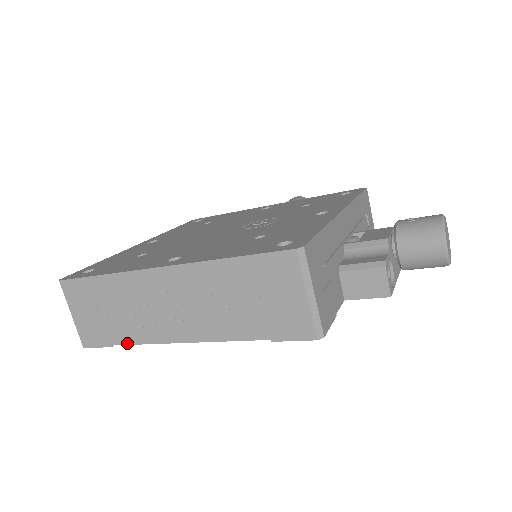
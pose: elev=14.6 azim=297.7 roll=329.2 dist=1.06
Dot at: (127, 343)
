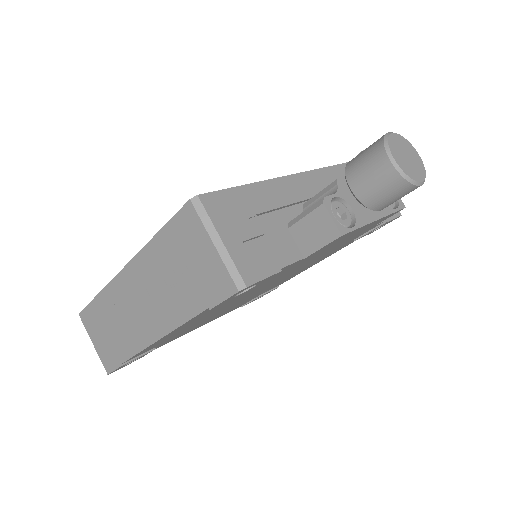
Dot at: (128, 357)
